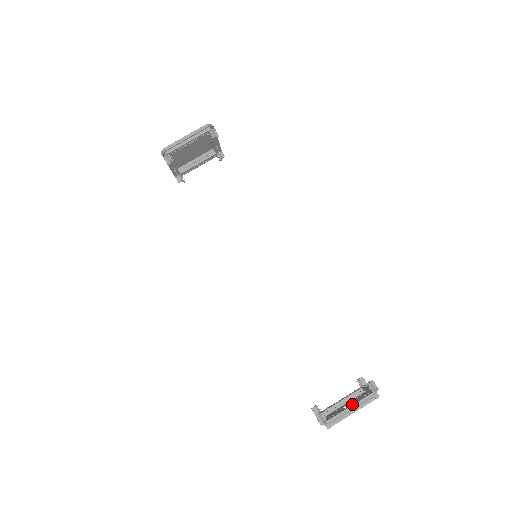
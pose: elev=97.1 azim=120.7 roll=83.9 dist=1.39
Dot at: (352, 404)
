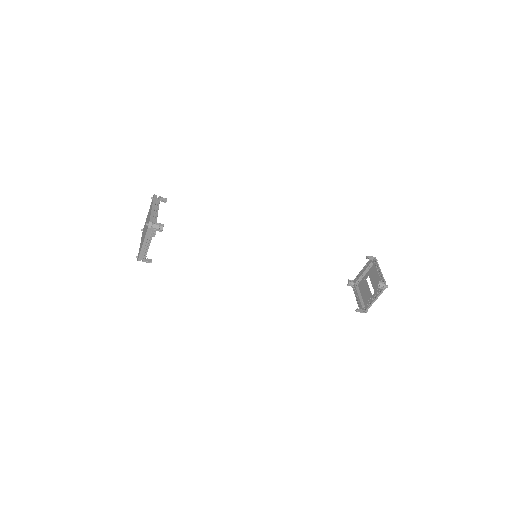
Dot at: (374, 299)
